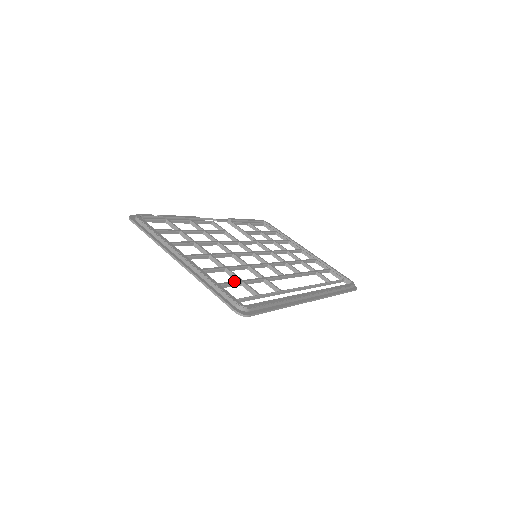
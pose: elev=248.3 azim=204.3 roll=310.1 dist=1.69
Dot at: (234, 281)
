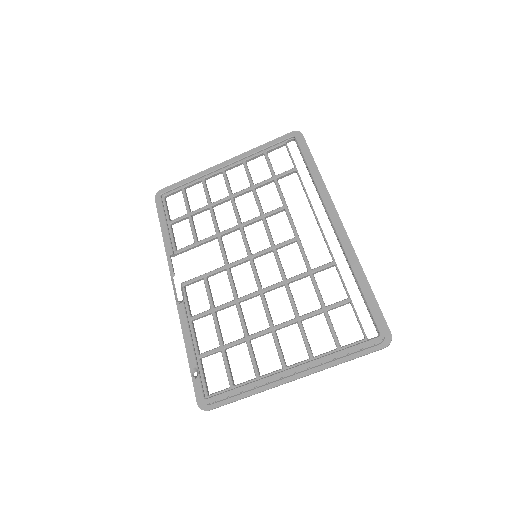
Dot at: (328, 323)
